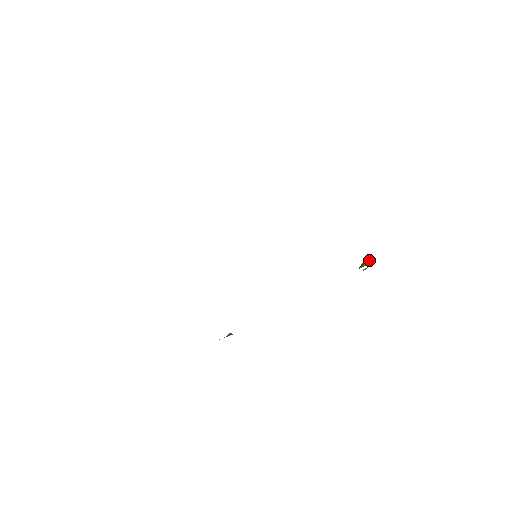
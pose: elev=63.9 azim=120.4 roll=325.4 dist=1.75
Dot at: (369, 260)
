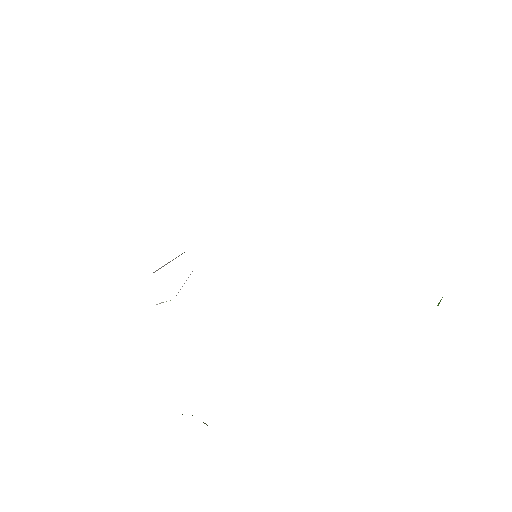
Dot at: occluded
